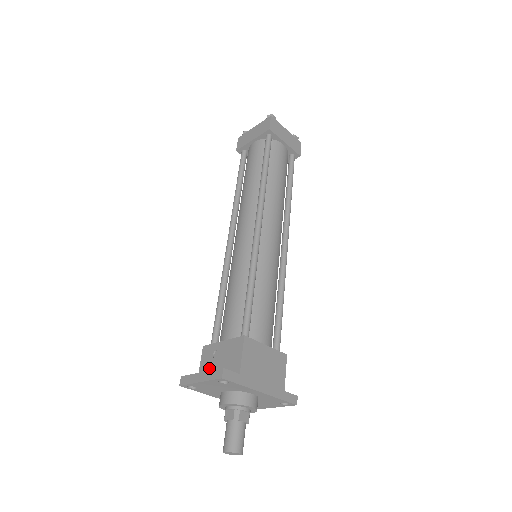
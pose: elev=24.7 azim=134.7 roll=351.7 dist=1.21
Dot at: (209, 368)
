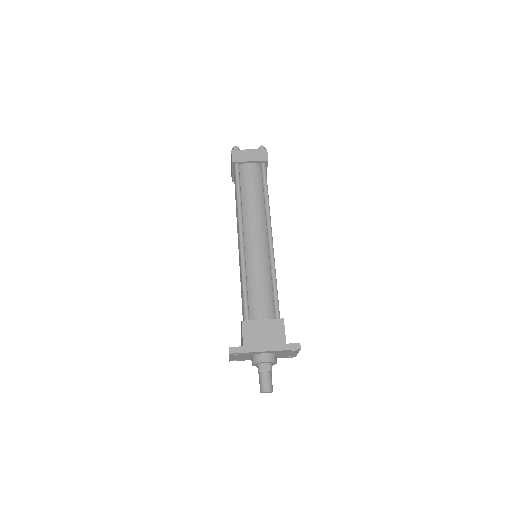
Dot at: occluded
